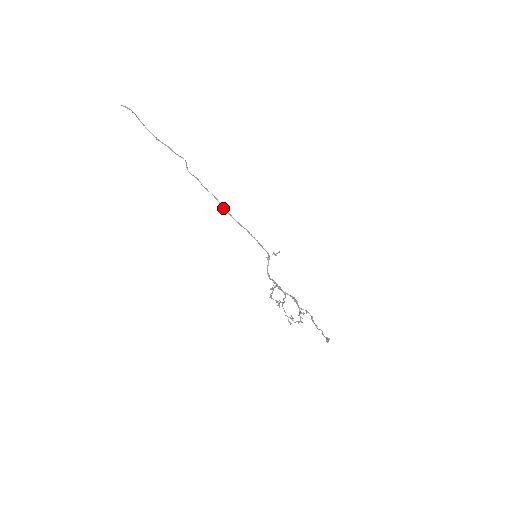
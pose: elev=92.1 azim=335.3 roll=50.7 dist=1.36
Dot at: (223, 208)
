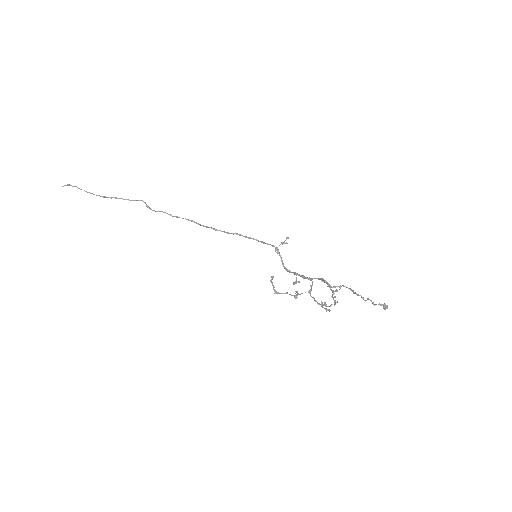
Dot at: (203, 226)
